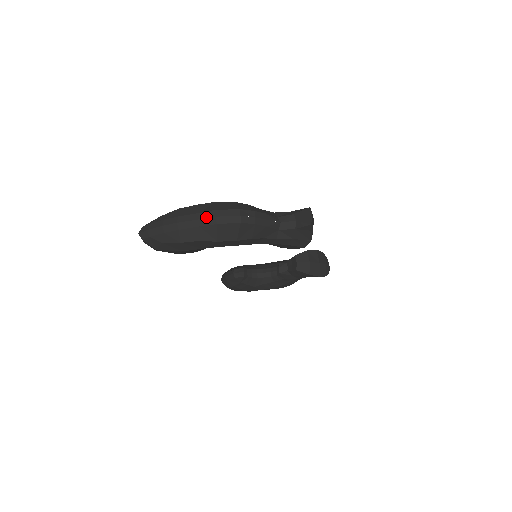
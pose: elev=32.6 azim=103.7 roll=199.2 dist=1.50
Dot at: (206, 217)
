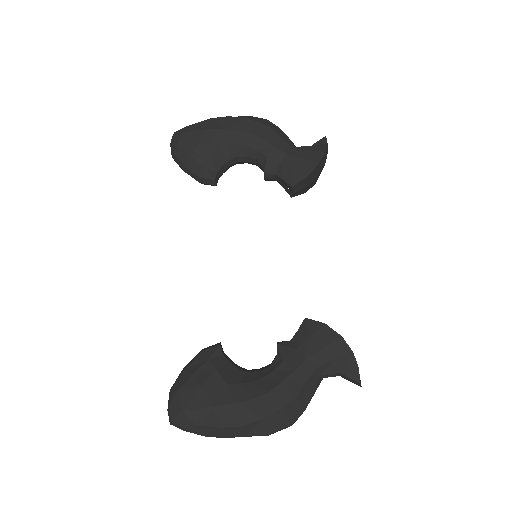
Dot at: occluded
